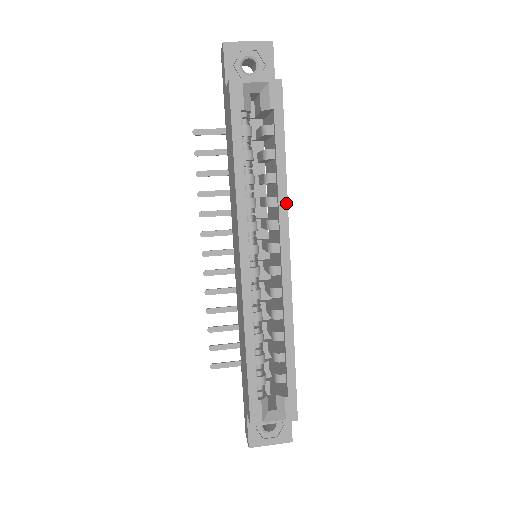
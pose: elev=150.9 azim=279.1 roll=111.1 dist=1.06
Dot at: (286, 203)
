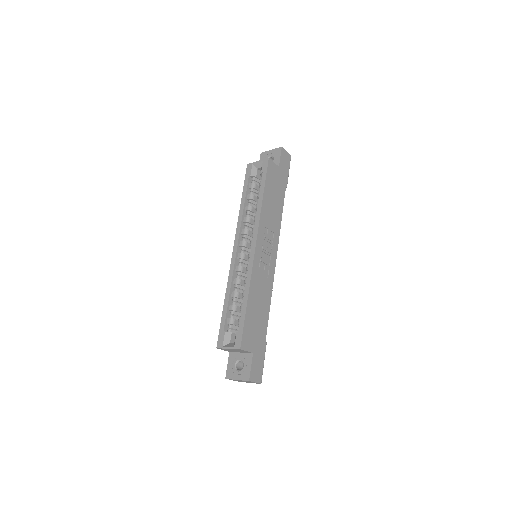
Dot at: (259, 217)
